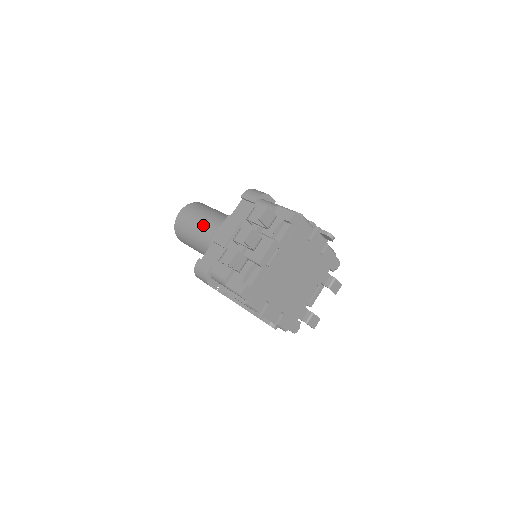
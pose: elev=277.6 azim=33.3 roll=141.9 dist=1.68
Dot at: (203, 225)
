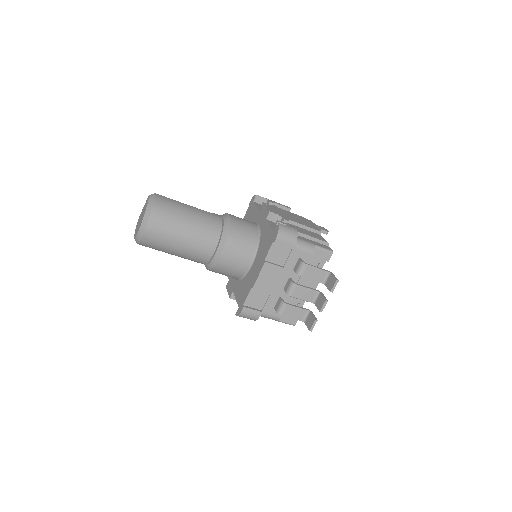
Dot at: (196, 244)
